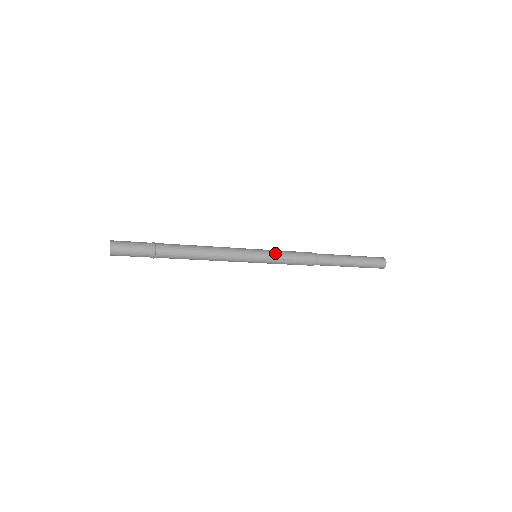
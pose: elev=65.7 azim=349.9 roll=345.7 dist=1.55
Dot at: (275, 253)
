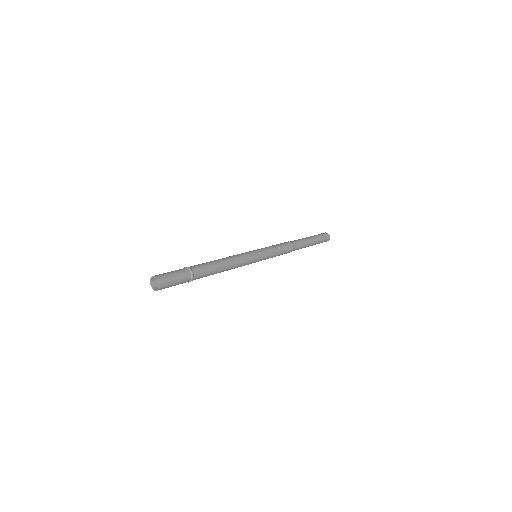
Dot at: (265, 247)
